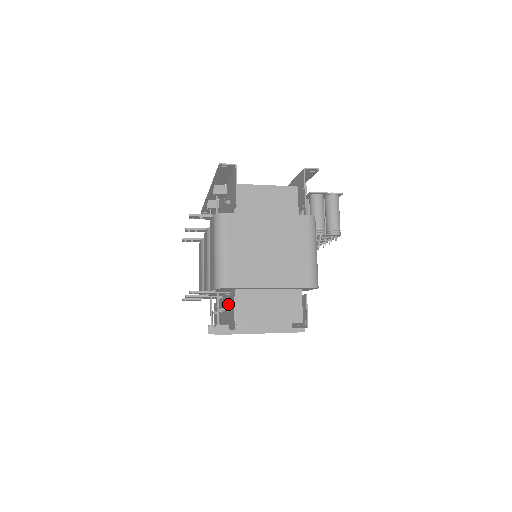
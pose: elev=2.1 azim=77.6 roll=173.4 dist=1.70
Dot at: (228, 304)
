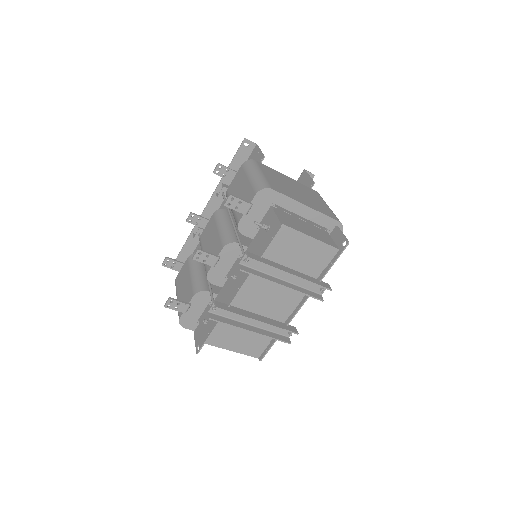
Dot at: (254, 242)
